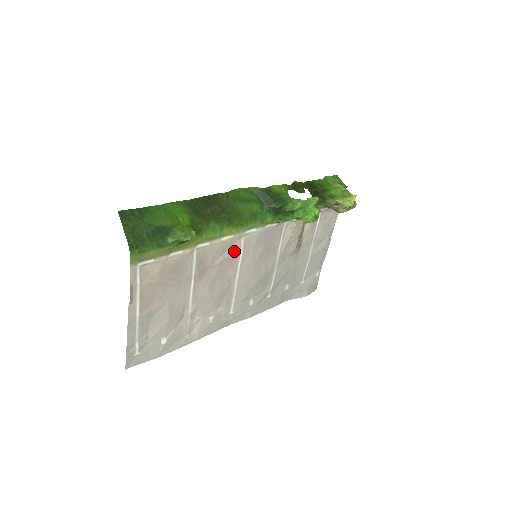
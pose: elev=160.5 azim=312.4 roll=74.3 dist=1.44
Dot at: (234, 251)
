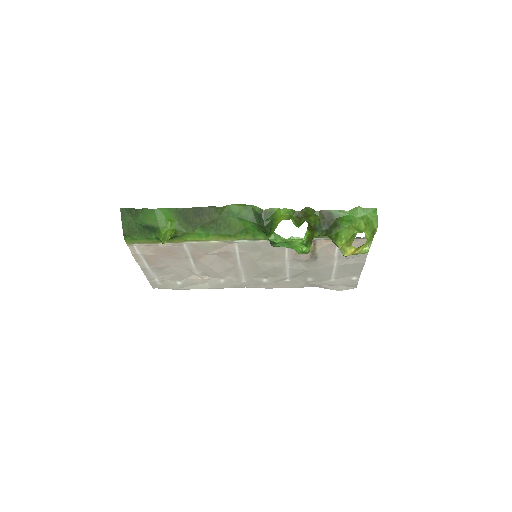
Dot at: (229, 249)
